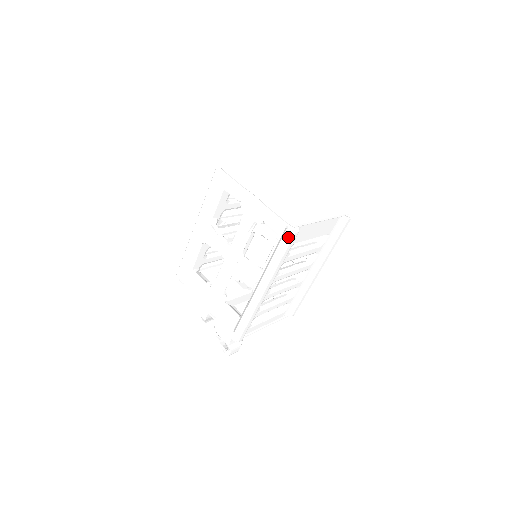
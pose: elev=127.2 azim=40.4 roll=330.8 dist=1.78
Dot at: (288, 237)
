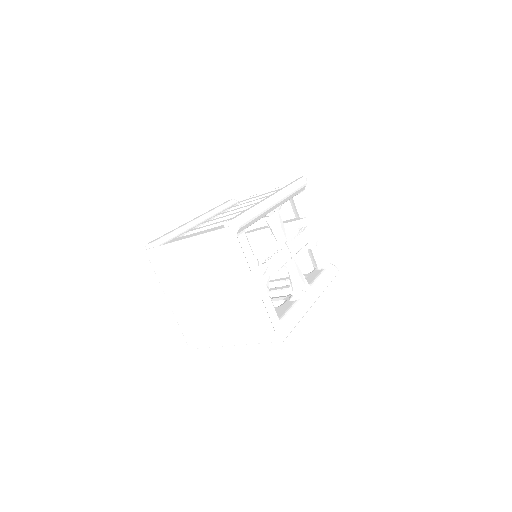
Dot at: occluded
